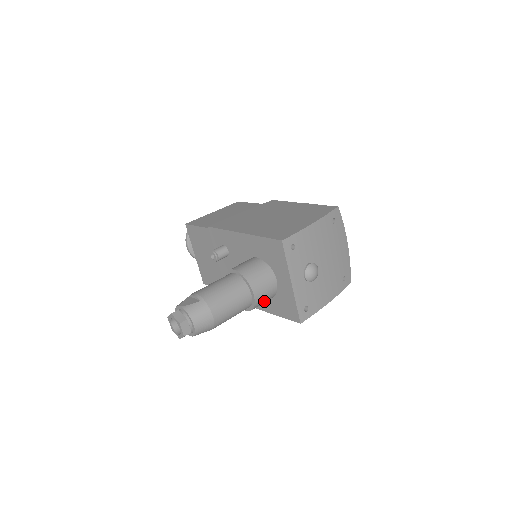
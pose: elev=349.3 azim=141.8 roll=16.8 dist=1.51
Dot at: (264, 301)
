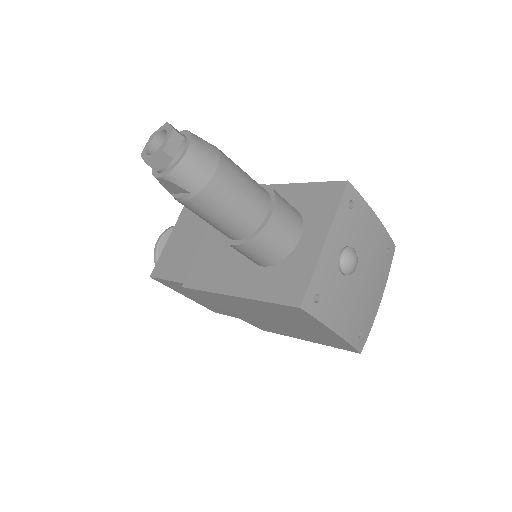
Dot at: (270, 246)
